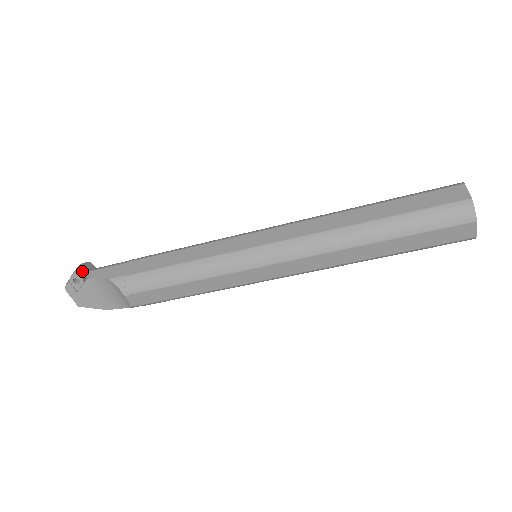
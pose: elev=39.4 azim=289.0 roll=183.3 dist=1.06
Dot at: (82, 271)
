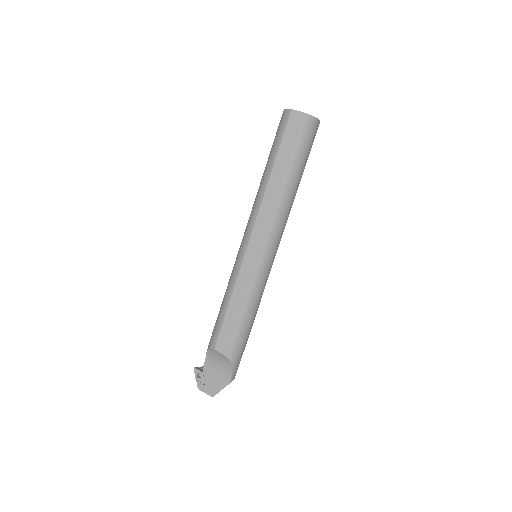
Dot at: (201, 369)
